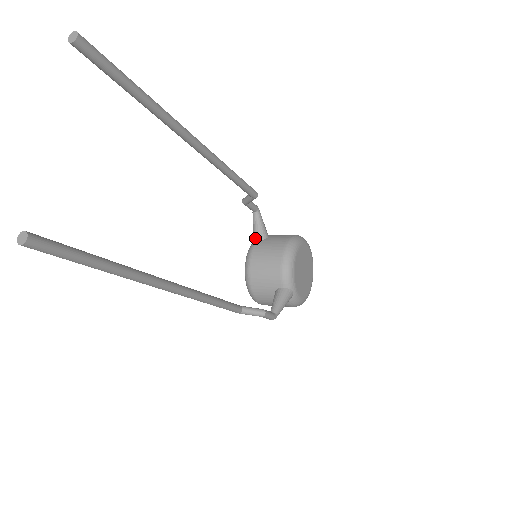
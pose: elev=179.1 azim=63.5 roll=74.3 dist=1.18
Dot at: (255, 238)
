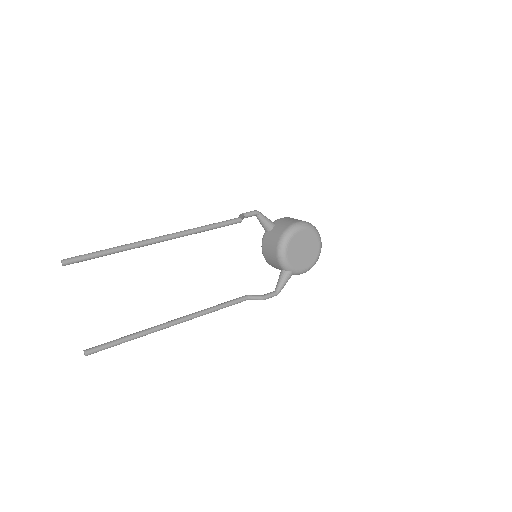
Dot at: occluded
